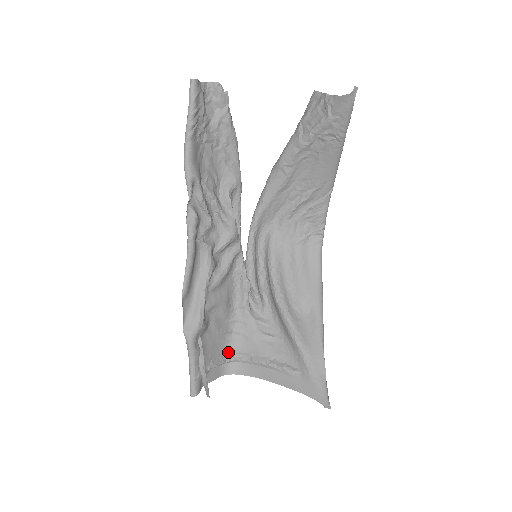
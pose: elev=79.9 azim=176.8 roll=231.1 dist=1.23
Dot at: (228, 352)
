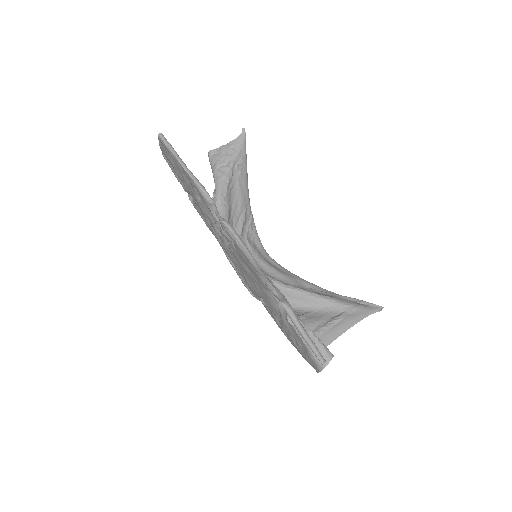
Dot at: occluded
